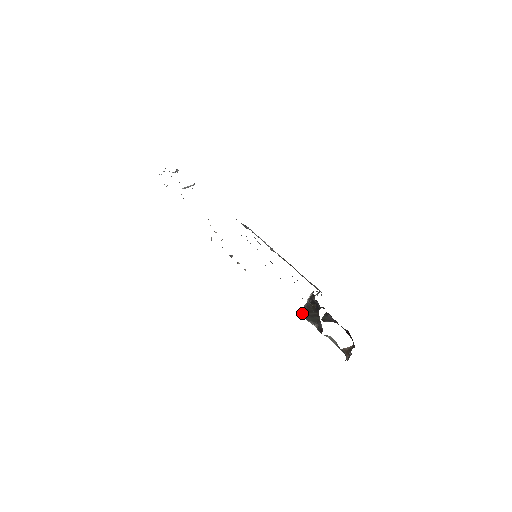
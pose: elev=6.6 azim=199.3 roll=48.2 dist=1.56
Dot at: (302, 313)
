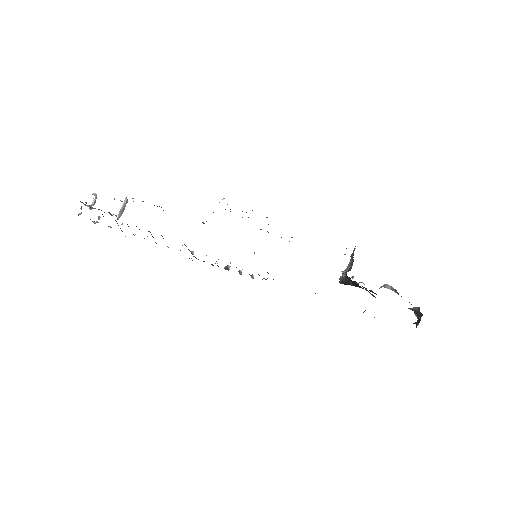
Dot at: occluded
